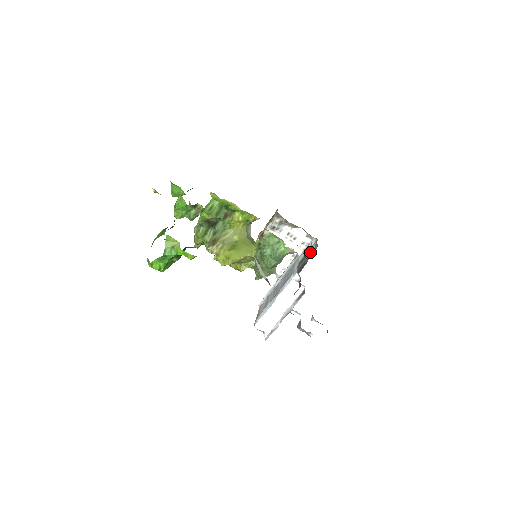
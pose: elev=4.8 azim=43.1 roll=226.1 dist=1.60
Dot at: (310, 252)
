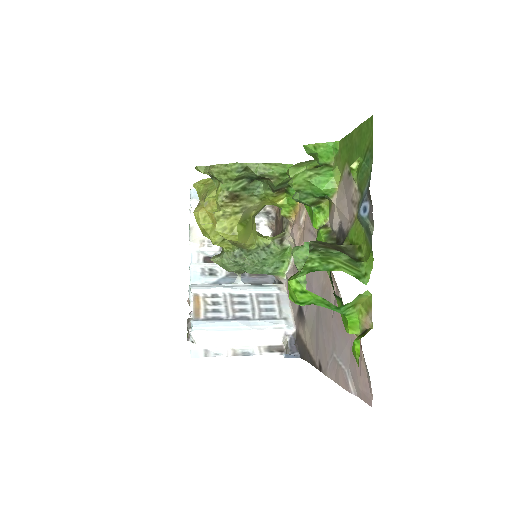
Dot at: occluded
